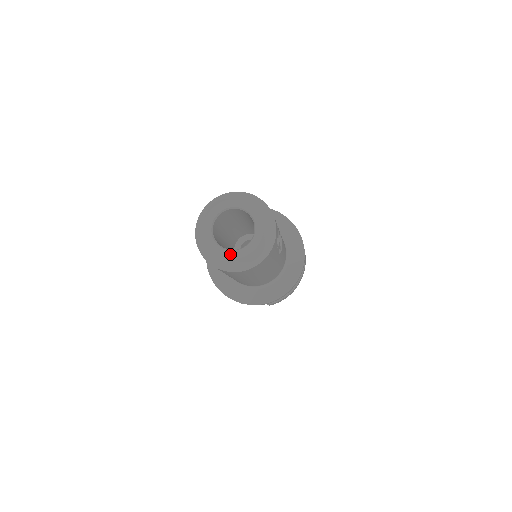
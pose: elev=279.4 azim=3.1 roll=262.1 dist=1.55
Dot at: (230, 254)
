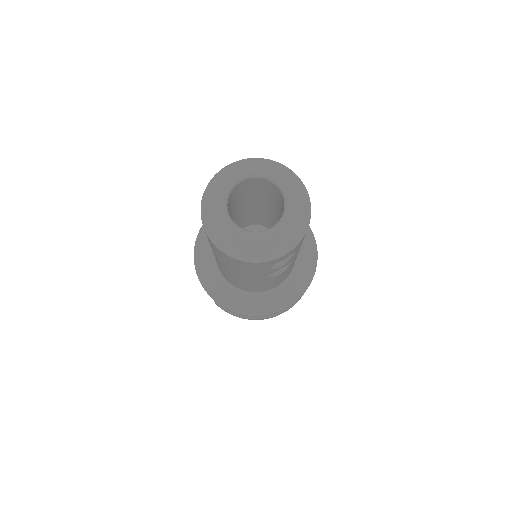
Dot at: (225, 219)
